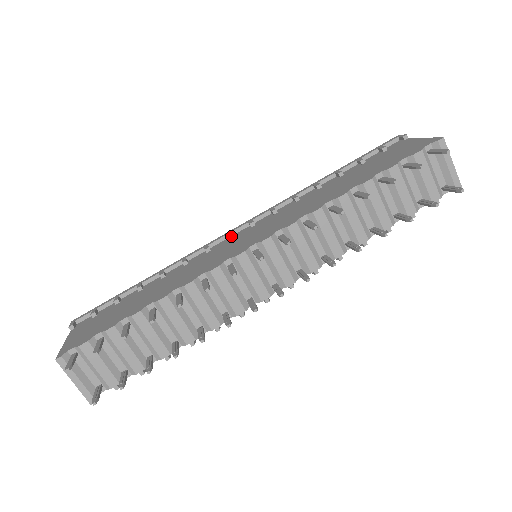
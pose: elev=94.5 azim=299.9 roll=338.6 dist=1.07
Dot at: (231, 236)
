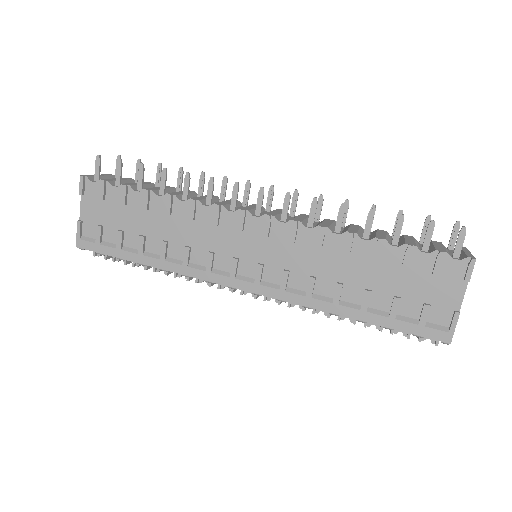
Dot at: occluded
